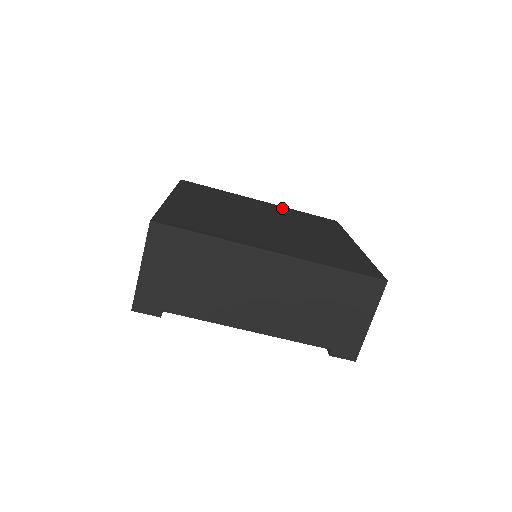
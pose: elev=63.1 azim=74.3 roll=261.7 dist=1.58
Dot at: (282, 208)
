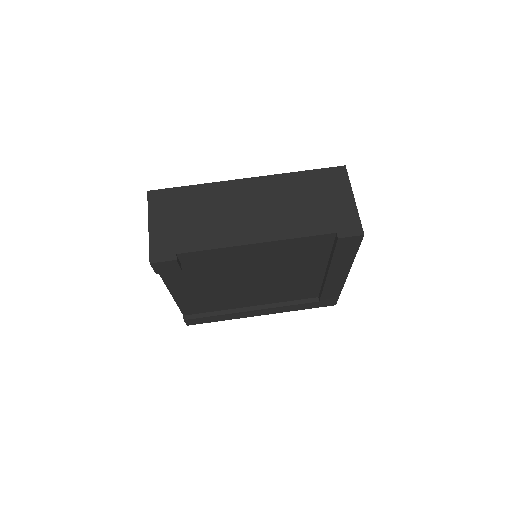
Dot at: occluded
